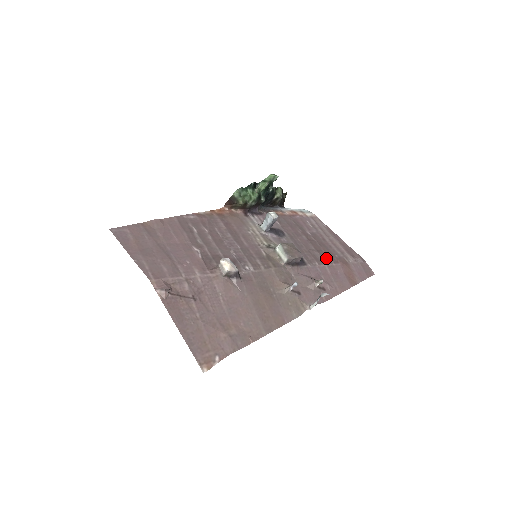
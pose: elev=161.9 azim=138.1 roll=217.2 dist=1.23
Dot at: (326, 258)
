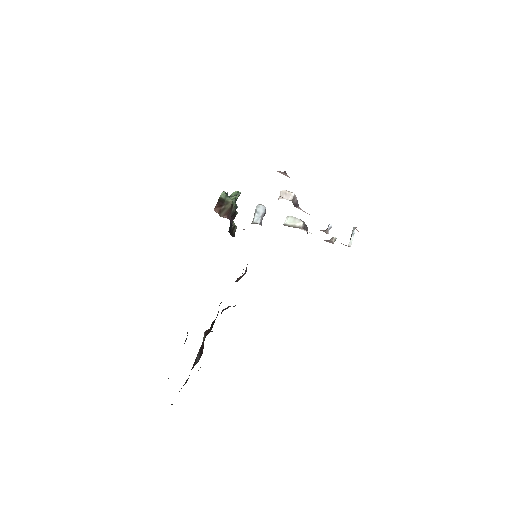
Dot at: occluded
